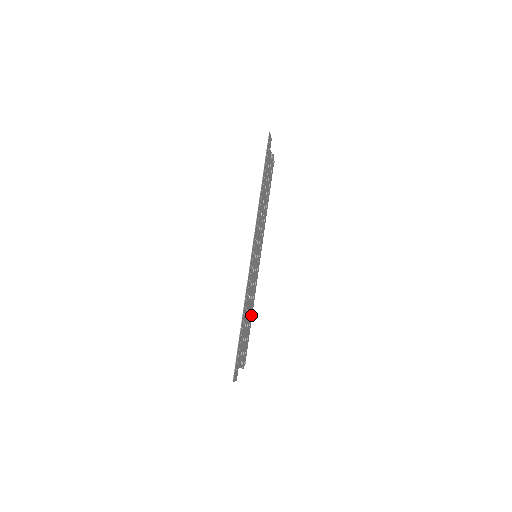
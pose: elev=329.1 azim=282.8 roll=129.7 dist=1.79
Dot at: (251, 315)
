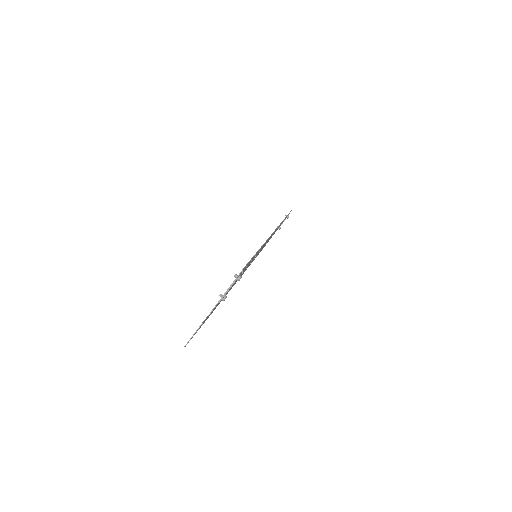
Dot at: occluded
